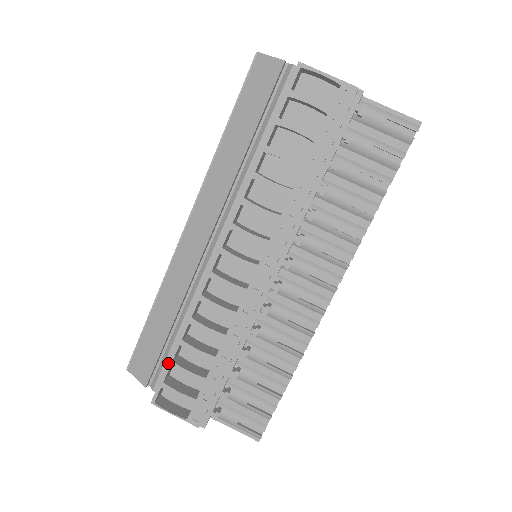
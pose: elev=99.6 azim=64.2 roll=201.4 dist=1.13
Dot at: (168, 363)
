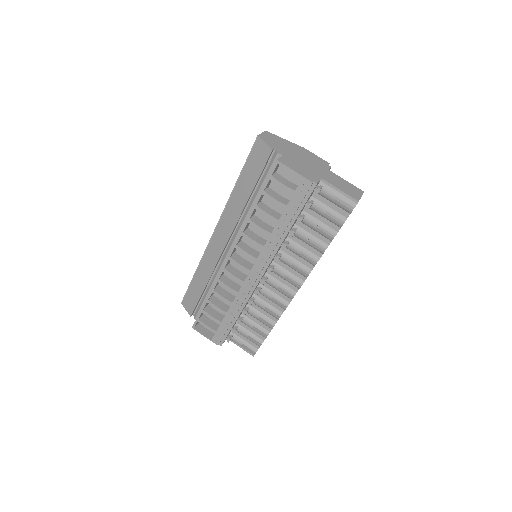
Dot at: (201, 310)
